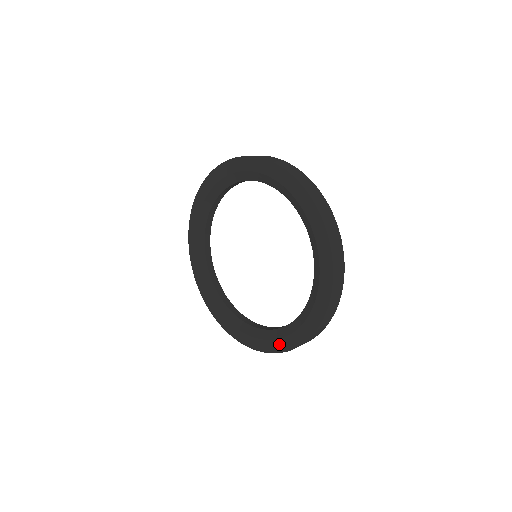
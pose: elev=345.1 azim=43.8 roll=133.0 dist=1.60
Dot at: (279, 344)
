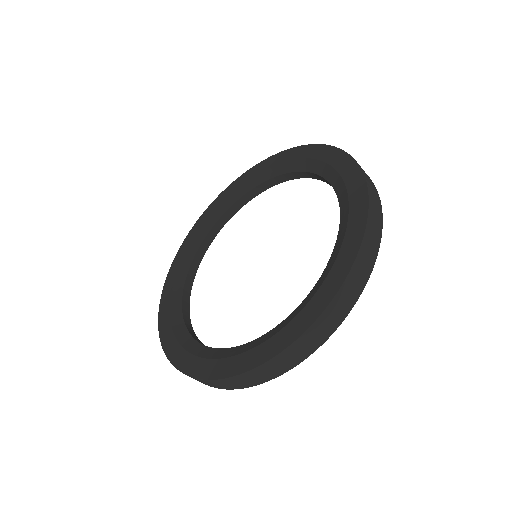
Dot at: (199, 365)
